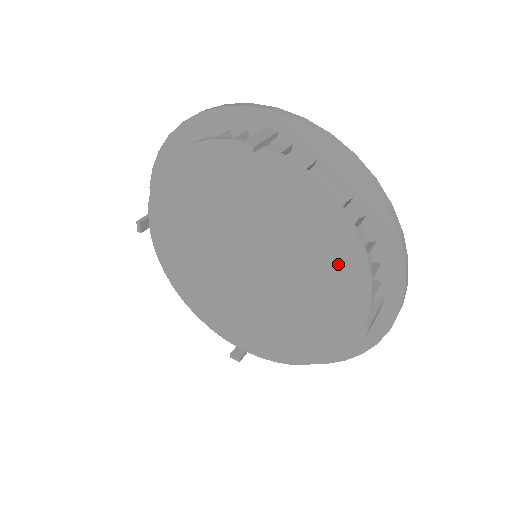
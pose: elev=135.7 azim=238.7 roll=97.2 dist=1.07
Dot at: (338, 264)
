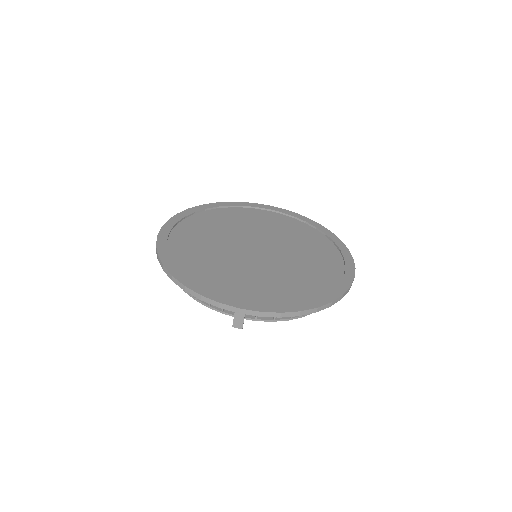
Dot at: occluded
